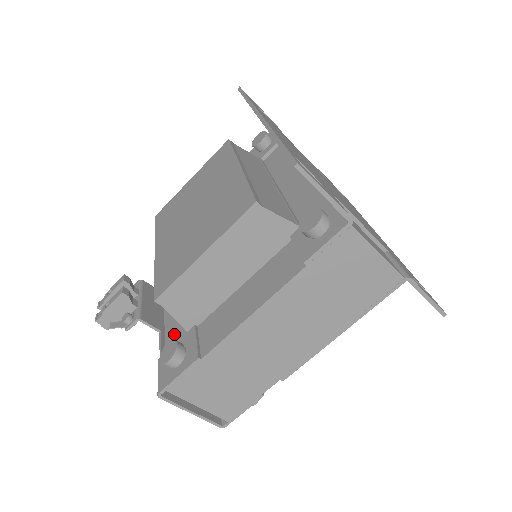
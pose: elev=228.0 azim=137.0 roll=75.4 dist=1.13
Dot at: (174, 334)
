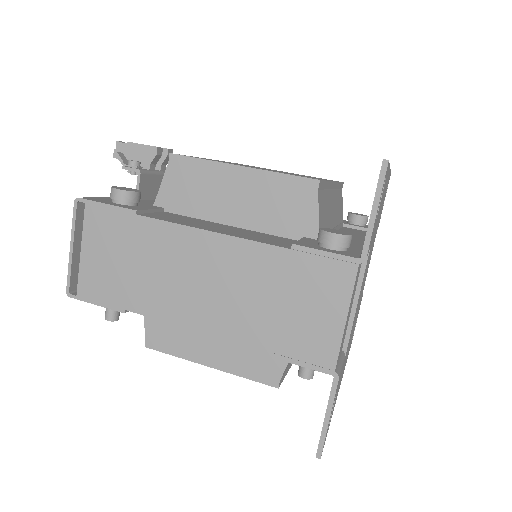
Dot at: (143, 203)
